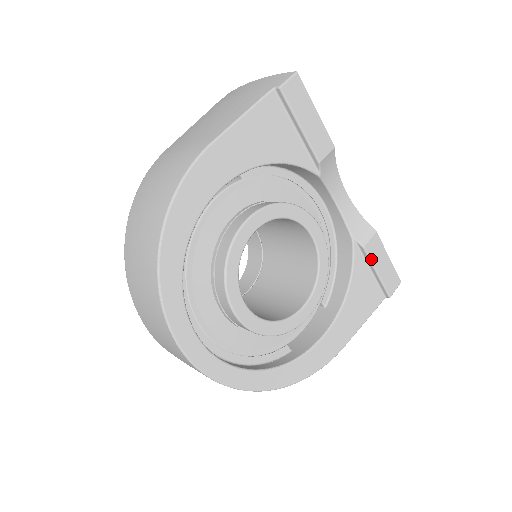
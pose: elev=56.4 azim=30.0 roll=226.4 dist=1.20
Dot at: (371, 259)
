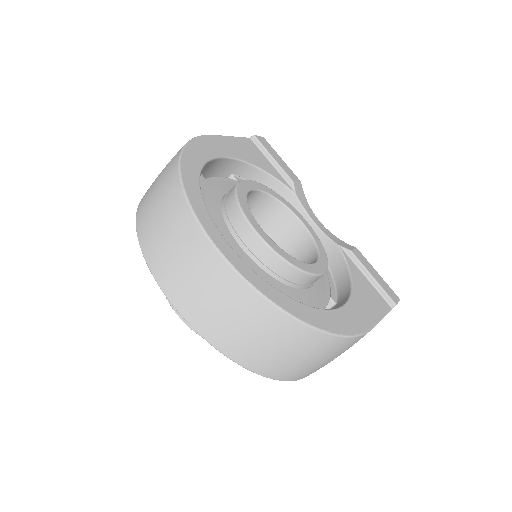
Dot at: (361, 263)
